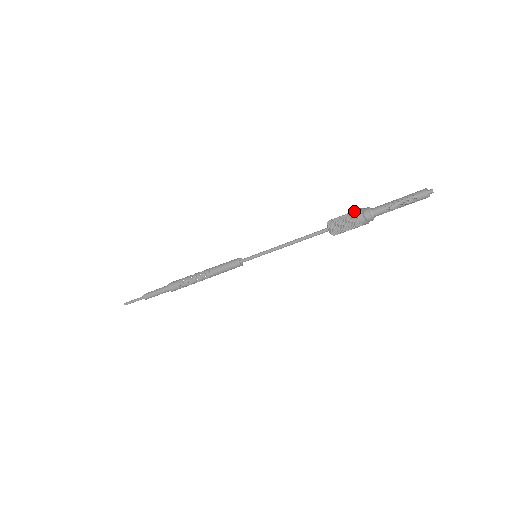
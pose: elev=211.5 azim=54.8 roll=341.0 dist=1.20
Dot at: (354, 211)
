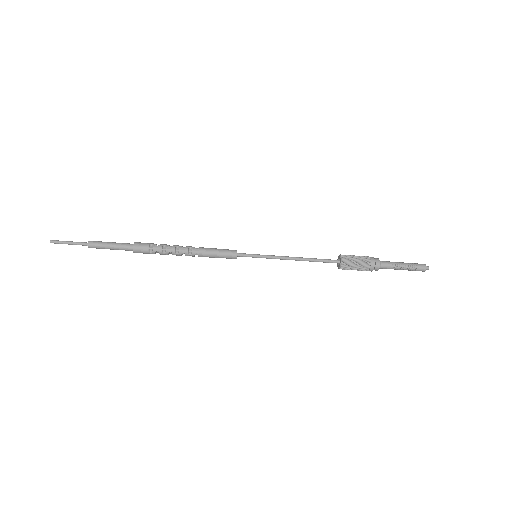
Dot at: (365, 256)
